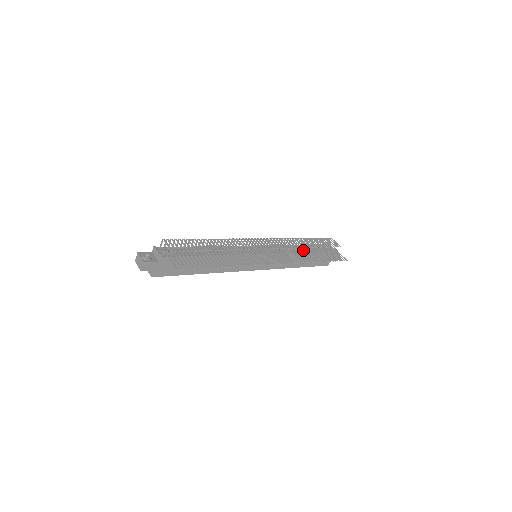
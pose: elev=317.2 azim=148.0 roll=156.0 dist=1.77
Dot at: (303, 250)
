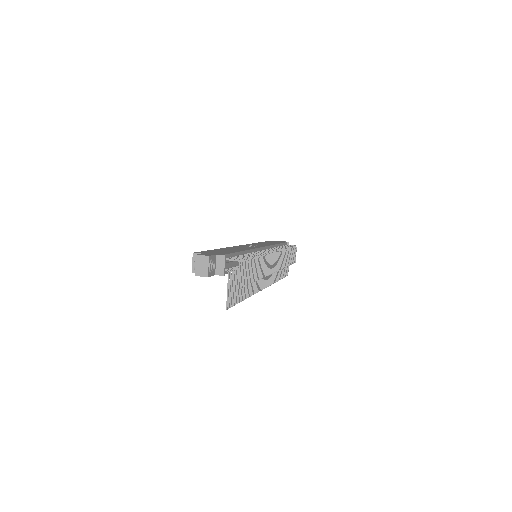
Dot at: occluded
